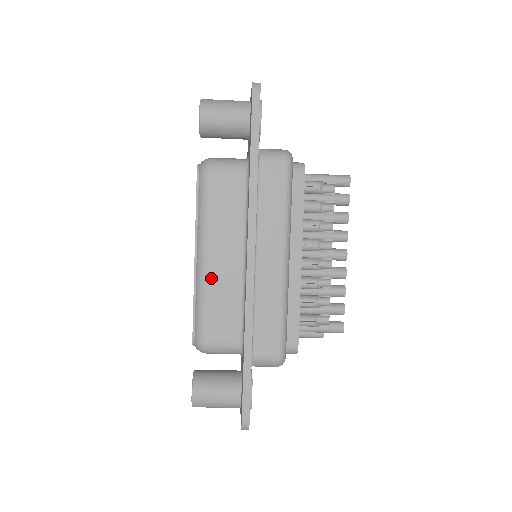
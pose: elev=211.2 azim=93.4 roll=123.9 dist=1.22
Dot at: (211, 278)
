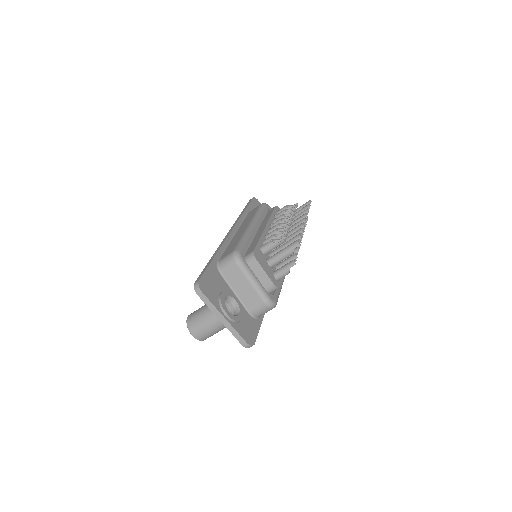
Dot at: occluded
